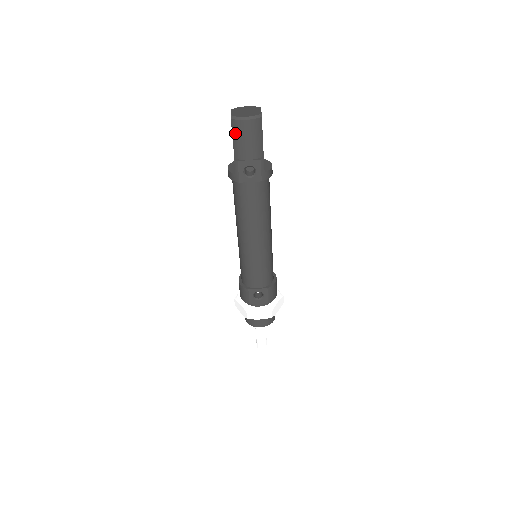
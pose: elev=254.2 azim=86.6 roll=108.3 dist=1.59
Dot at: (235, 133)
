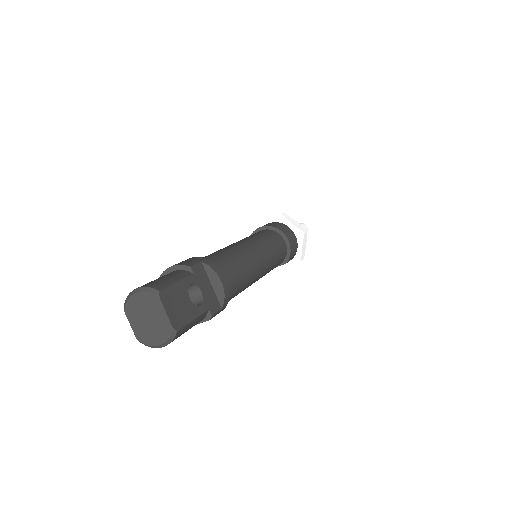
Dot at: occluded
